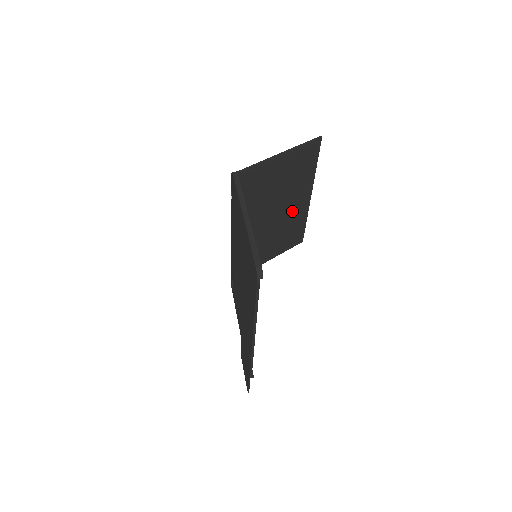
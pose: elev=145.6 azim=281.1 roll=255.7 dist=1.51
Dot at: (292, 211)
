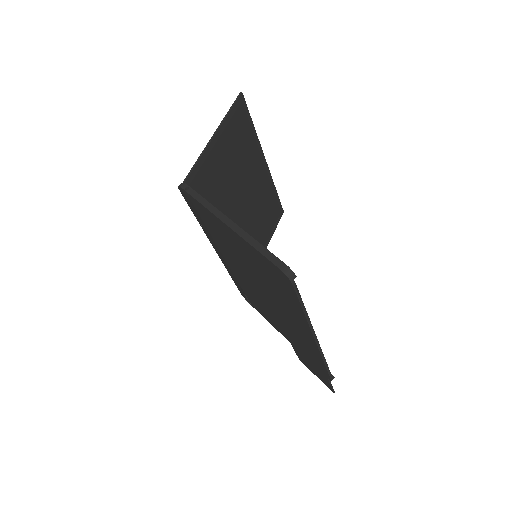
Dot at: (258, 188)
